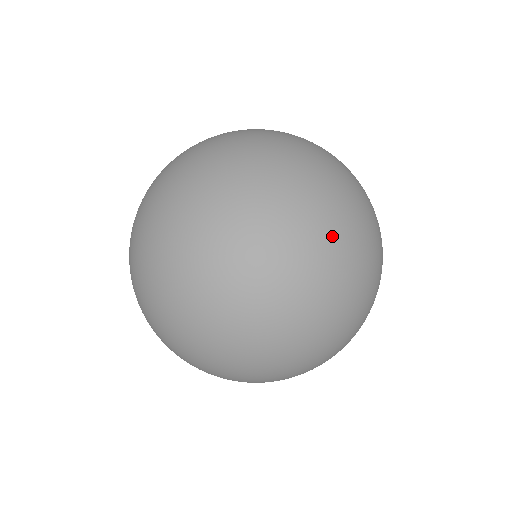
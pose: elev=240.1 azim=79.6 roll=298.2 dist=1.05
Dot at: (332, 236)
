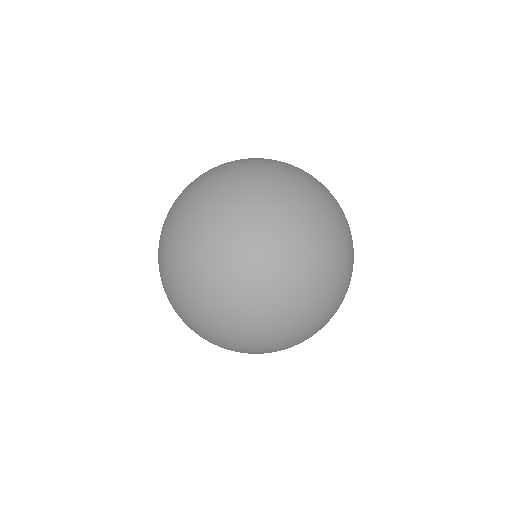
Dot at: (320, 320)
